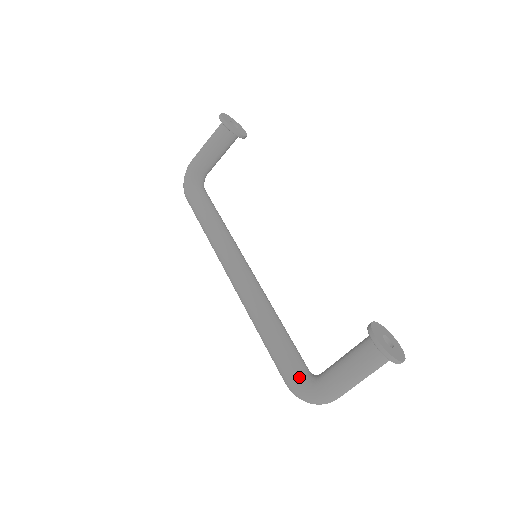
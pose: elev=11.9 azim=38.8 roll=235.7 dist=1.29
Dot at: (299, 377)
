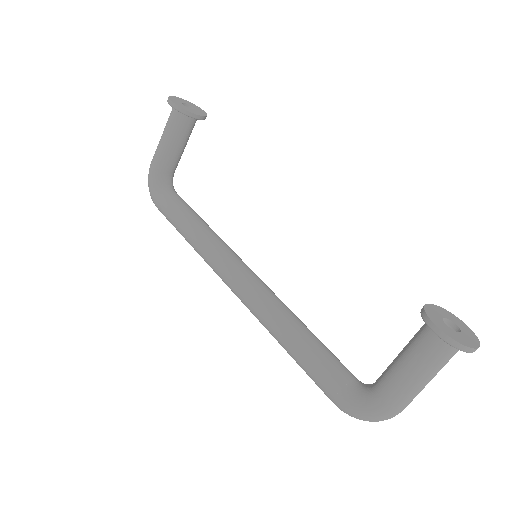
Dot at: (349, 393)
